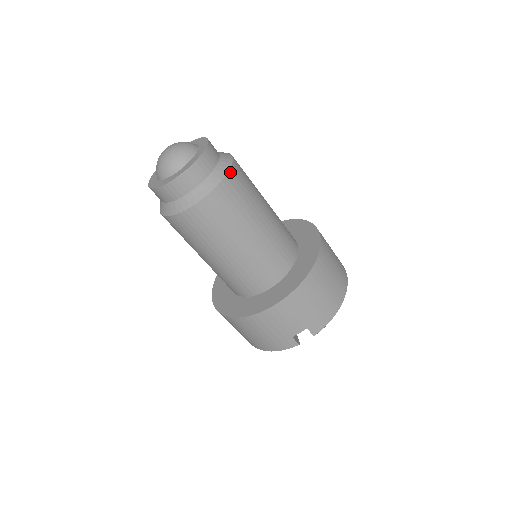
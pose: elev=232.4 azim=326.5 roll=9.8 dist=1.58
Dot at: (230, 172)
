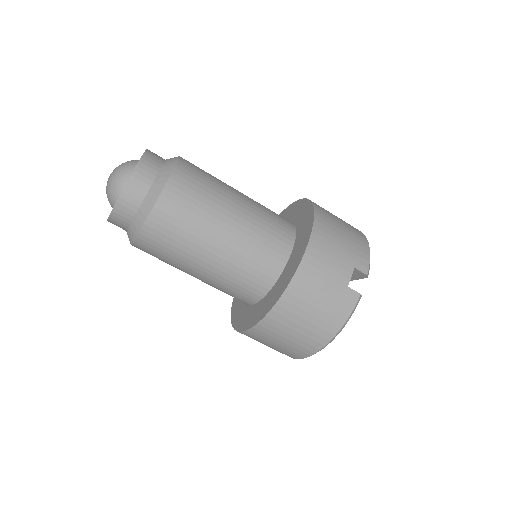
Dot at: (181, 158)
